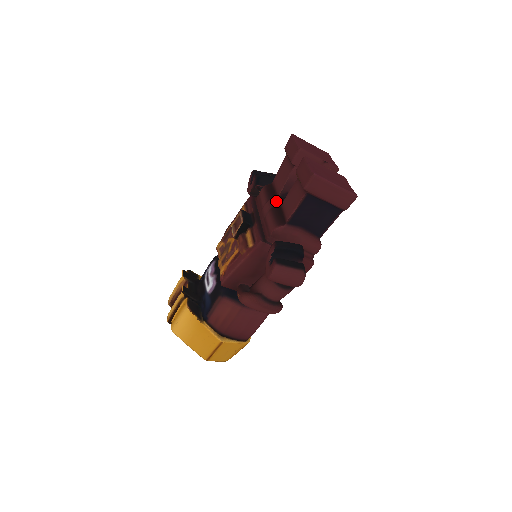
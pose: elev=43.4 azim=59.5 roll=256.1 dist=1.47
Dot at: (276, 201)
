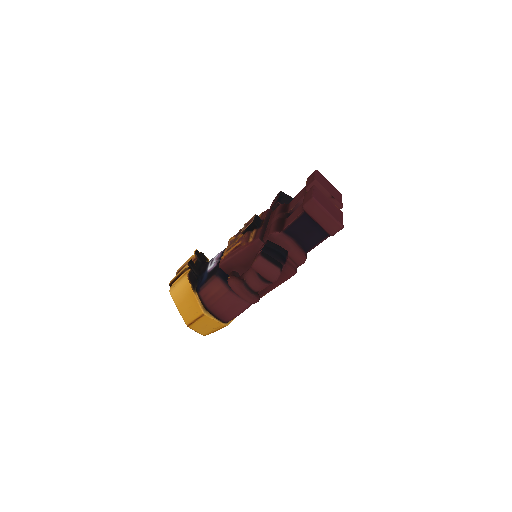
Dot at: (284, 215)
